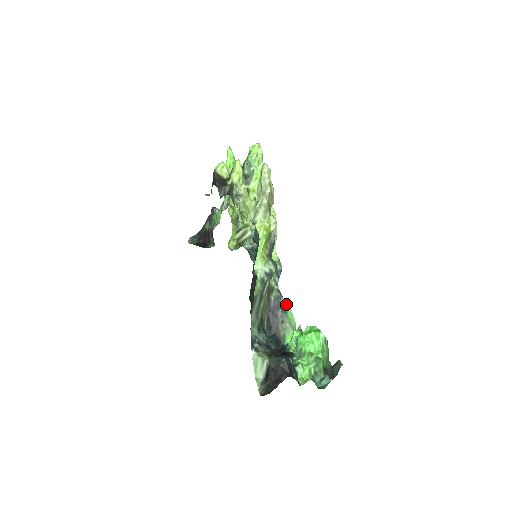
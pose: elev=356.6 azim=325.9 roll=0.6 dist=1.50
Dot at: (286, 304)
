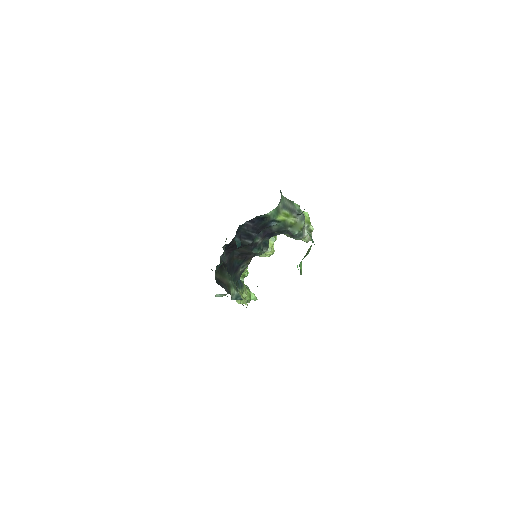
Dot at: occluded
